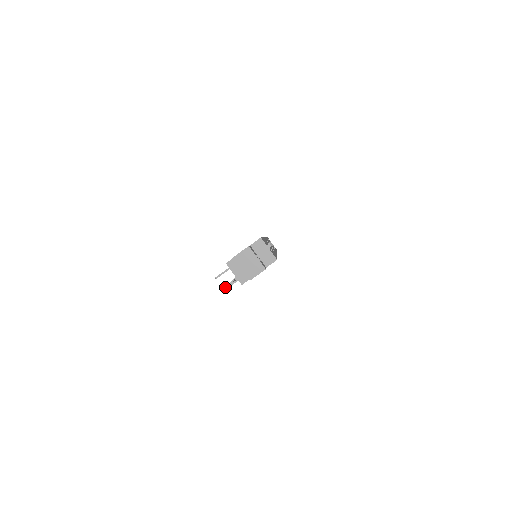
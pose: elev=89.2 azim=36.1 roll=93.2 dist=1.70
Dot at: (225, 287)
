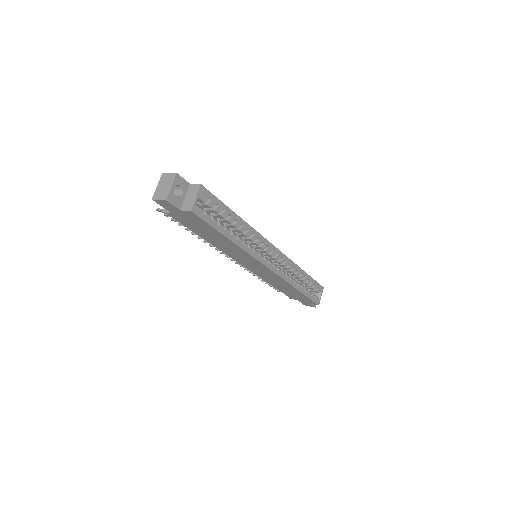
Dot at: occluded
